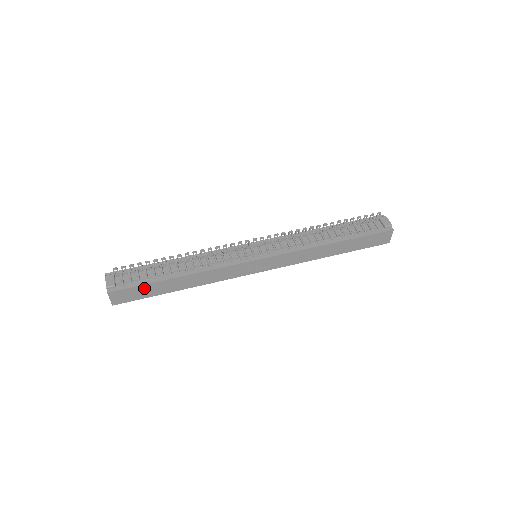
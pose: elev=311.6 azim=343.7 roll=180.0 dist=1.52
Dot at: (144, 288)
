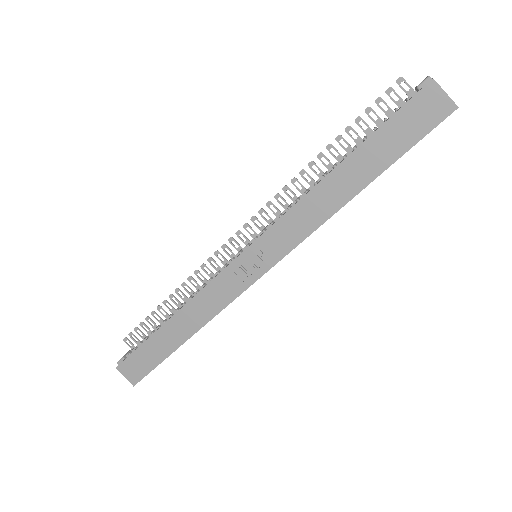
Dot at: (145, 350)
